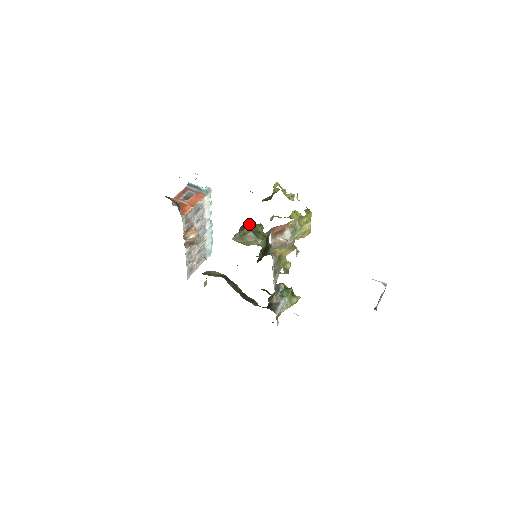
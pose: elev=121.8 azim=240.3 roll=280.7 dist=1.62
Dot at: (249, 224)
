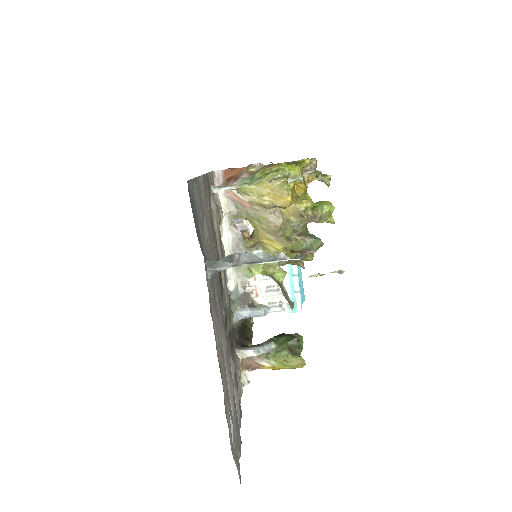
Dot at: occluded
